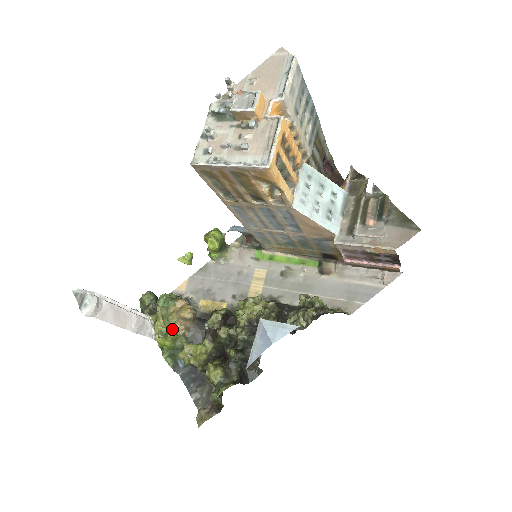
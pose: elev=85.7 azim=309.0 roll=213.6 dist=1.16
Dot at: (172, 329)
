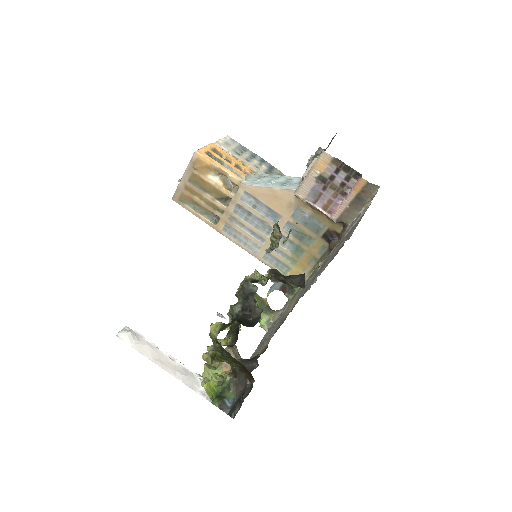
Dot at: occluded
